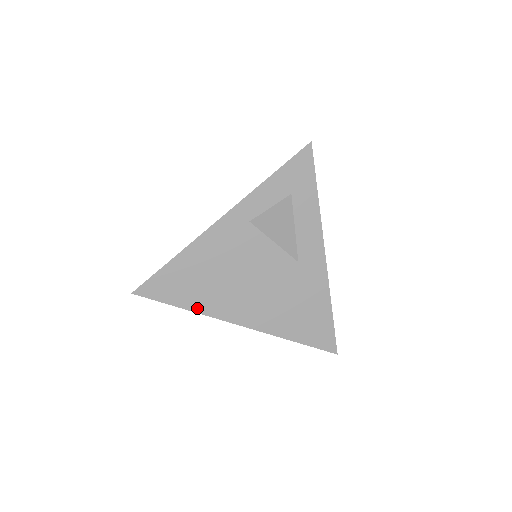
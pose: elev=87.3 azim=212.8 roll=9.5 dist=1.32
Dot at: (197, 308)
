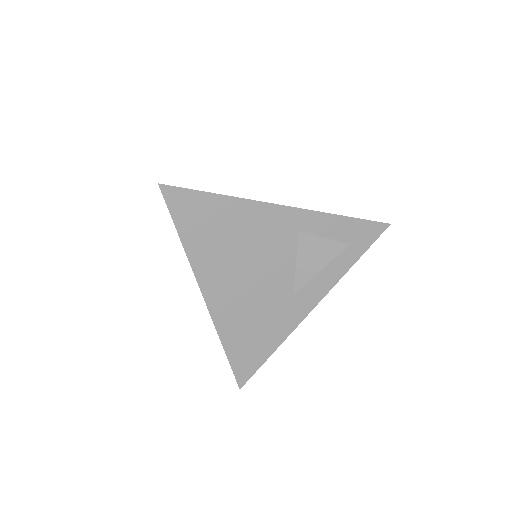
Dot at: (191, 251)
